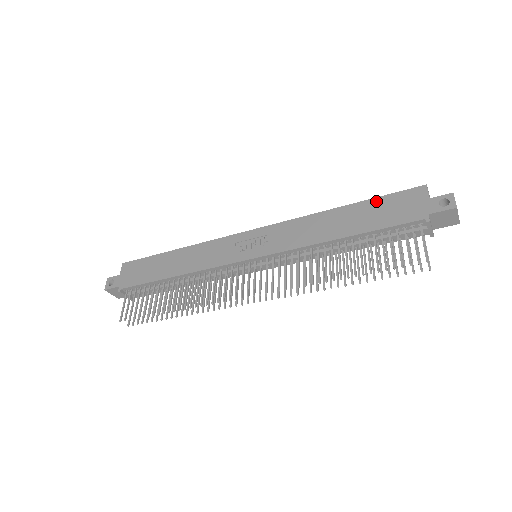
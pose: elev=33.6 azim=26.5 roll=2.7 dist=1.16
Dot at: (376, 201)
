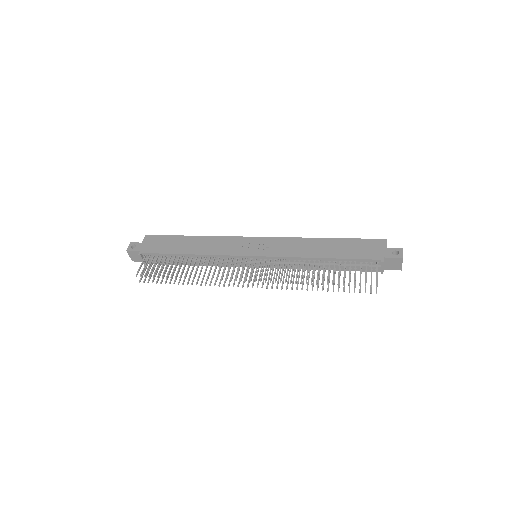
Dot at: (352, 241)
